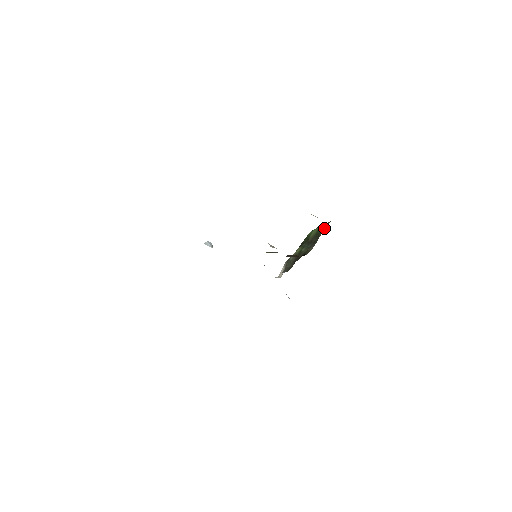
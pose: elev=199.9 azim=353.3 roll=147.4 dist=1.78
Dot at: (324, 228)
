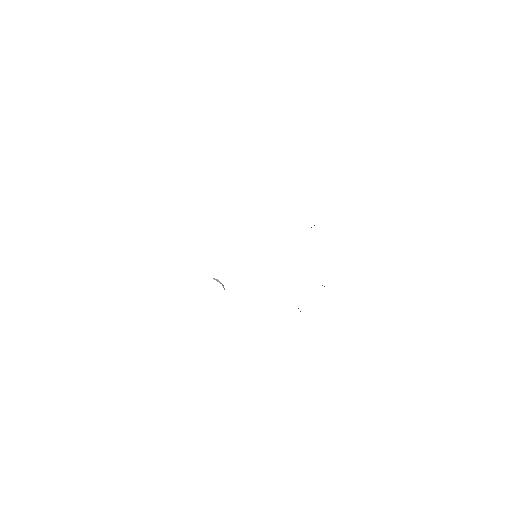
Dot at: occluded
